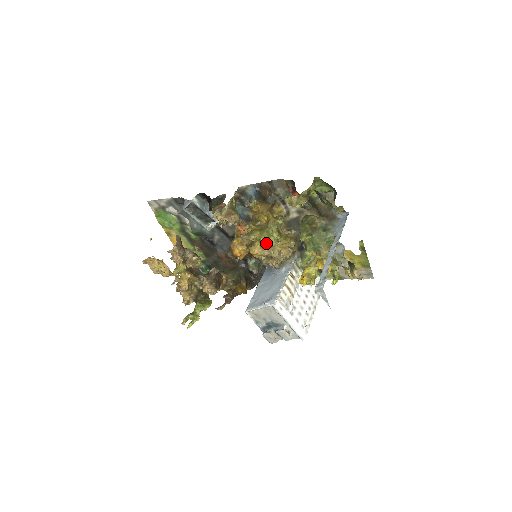
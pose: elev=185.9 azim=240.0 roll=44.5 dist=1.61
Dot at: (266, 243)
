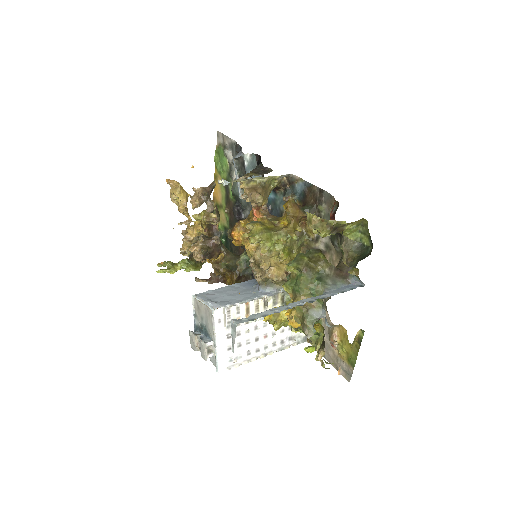
Dot at: occluded
